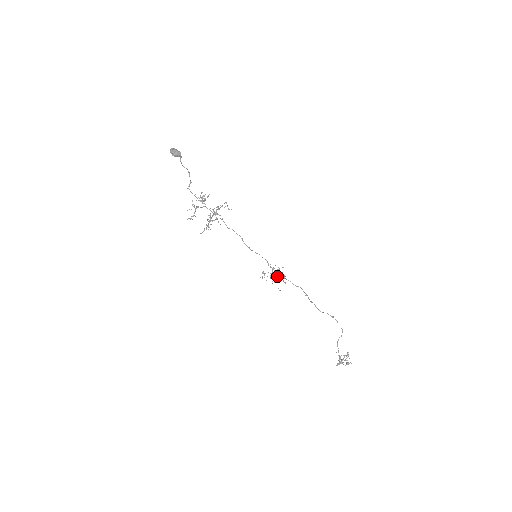
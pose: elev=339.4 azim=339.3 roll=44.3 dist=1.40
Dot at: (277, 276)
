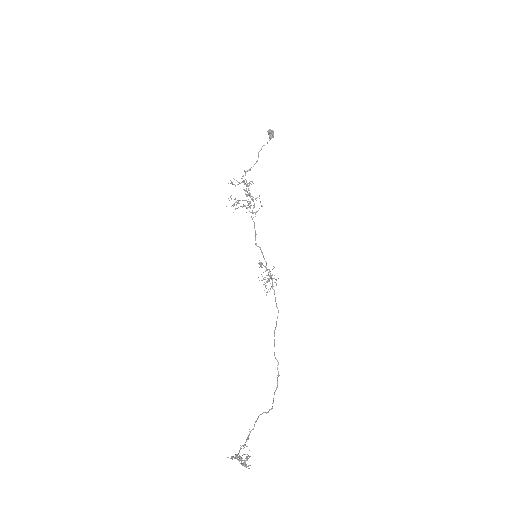
Dot at: occluded
